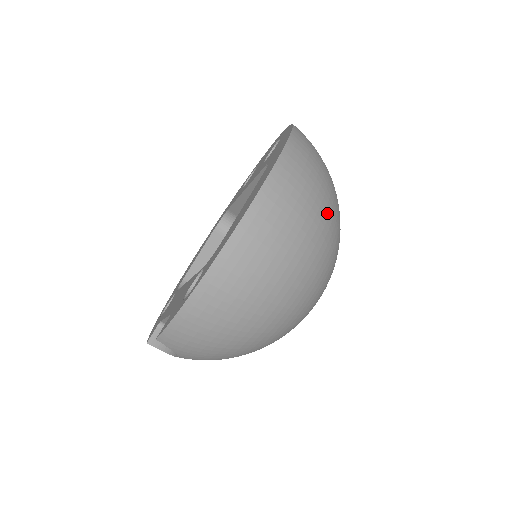
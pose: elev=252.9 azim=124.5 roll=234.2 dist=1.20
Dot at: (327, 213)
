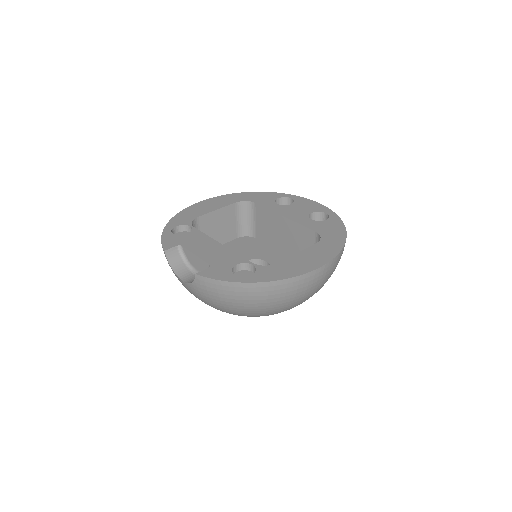
Dot at: occluded
